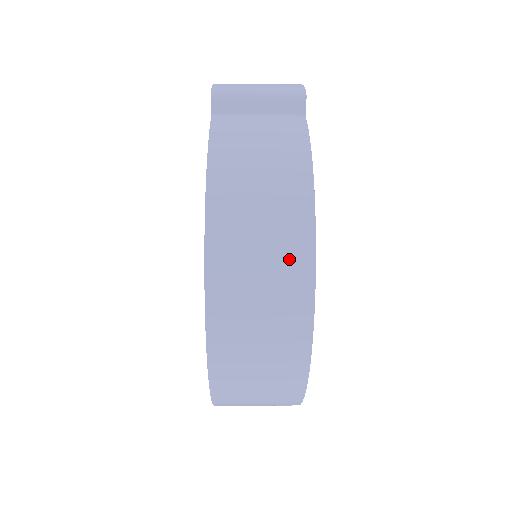
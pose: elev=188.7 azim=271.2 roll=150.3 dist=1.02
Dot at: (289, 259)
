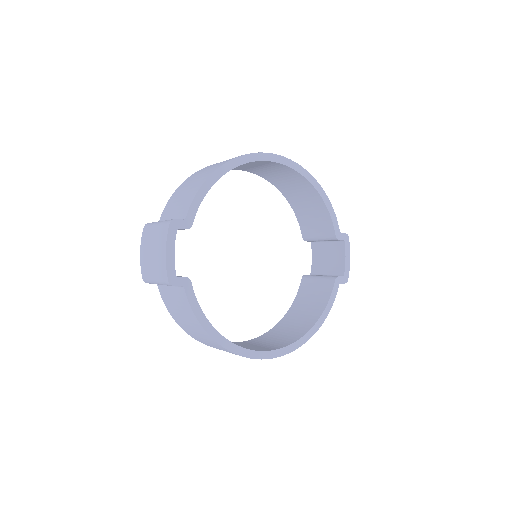
Dot at: occluded
